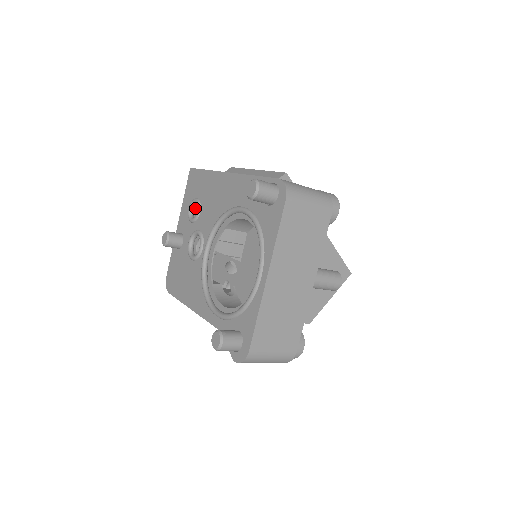
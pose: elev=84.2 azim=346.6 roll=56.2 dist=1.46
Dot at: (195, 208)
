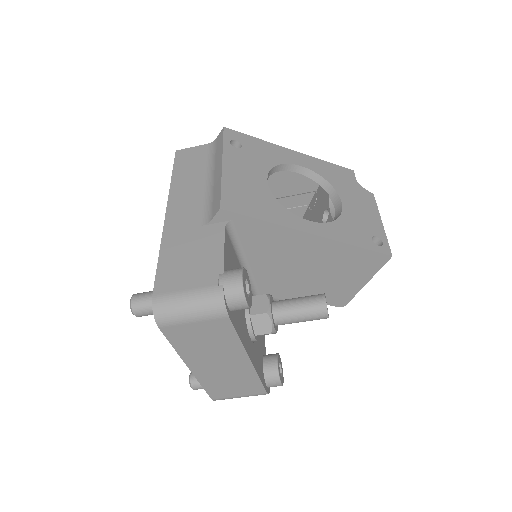
Dot at: occluded
